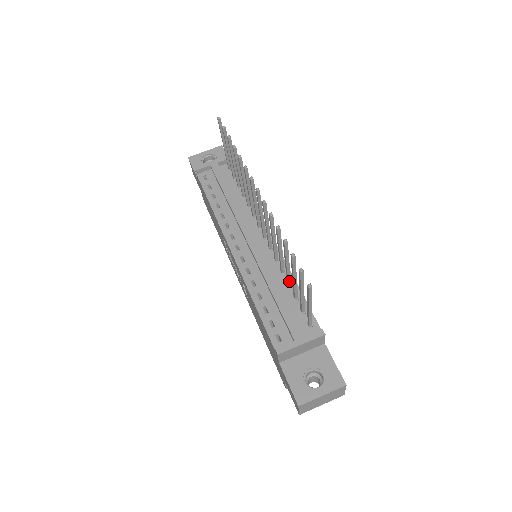
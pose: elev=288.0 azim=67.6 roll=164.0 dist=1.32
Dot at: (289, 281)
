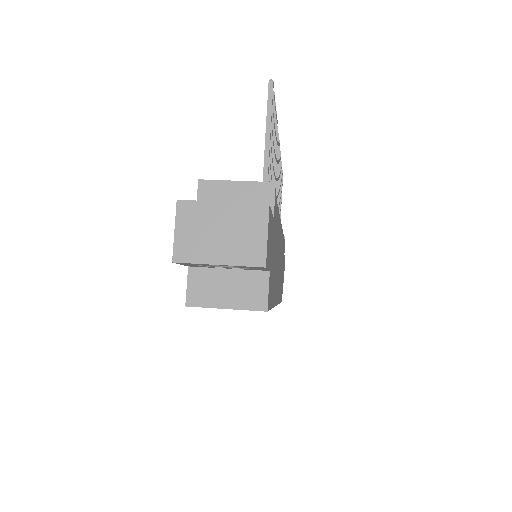
Dot at: occluded
